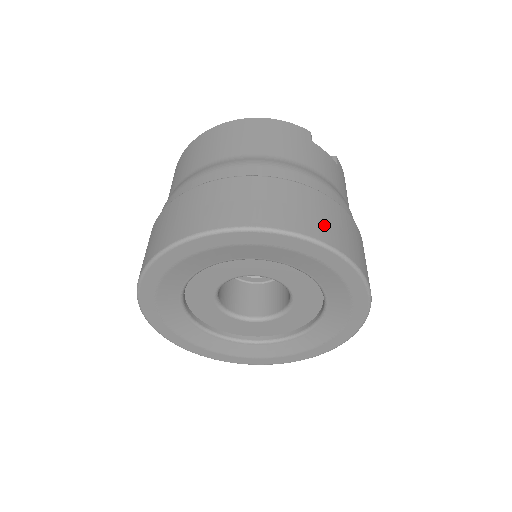
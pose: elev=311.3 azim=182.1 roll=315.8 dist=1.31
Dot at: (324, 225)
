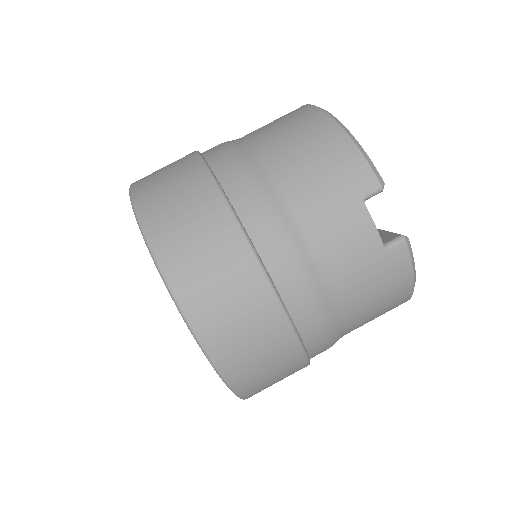
Dot at: (201, 282)
